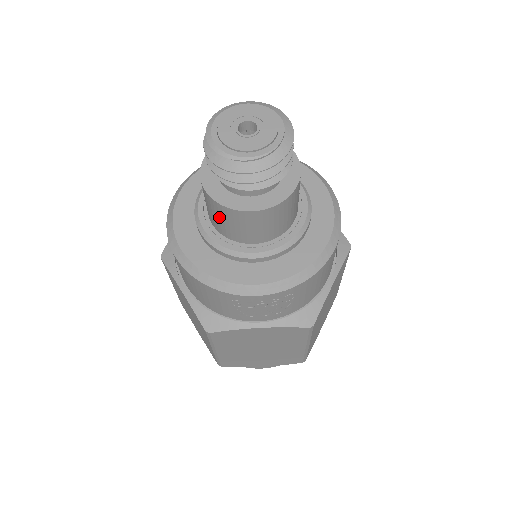
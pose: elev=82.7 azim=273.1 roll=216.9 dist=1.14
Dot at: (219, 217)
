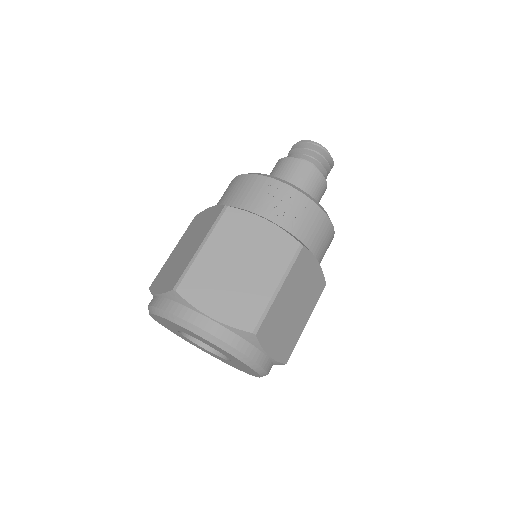
Dot at: (280, 168)
